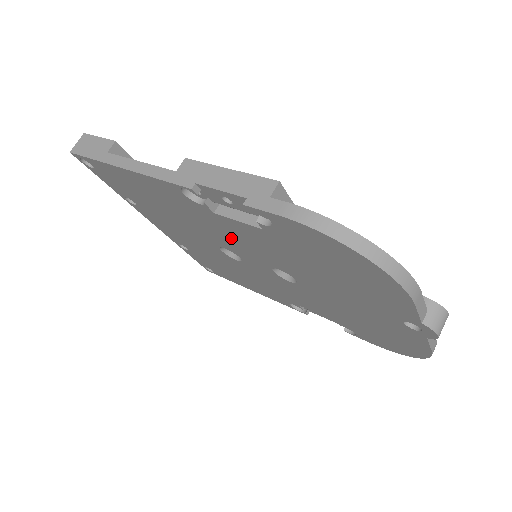
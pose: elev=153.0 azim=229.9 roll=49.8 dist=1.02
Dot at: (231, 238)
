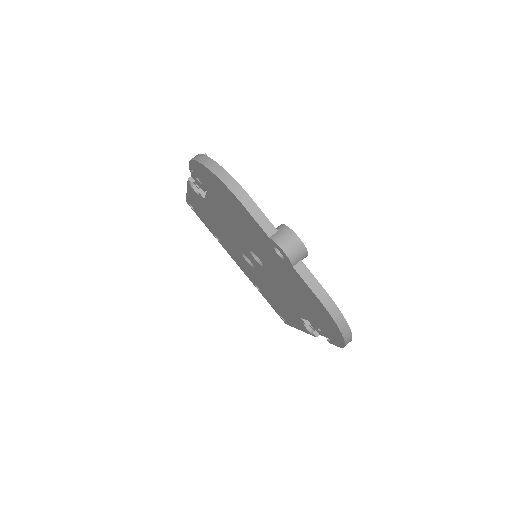
Dot at: (227, 228)
